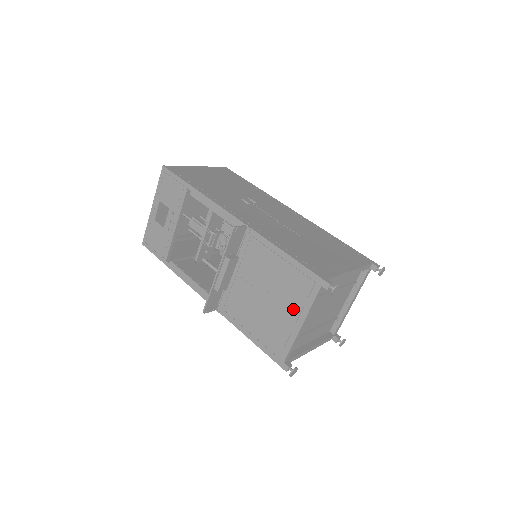
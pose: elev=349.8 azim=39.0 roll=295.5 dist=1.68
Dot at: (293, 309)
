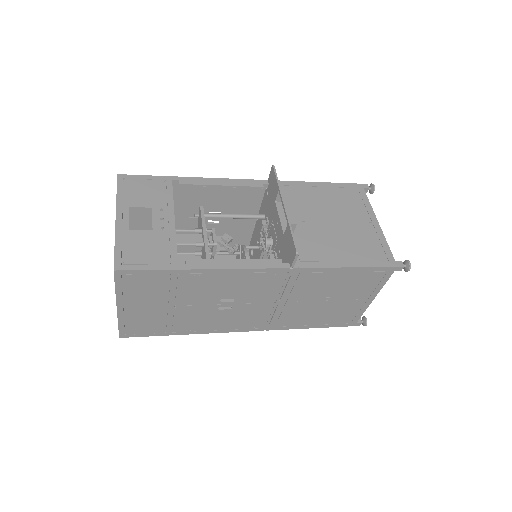
Dot at: (361, 215)
